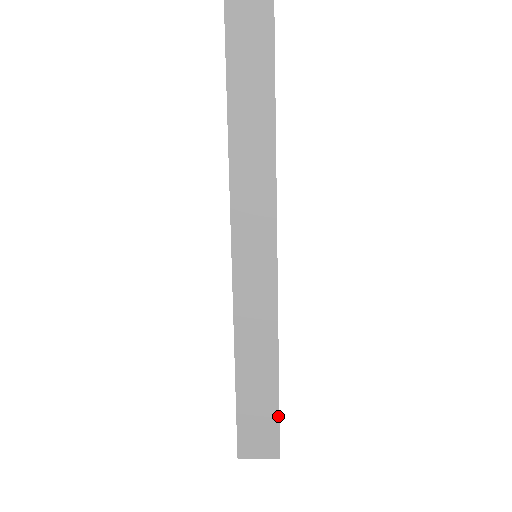
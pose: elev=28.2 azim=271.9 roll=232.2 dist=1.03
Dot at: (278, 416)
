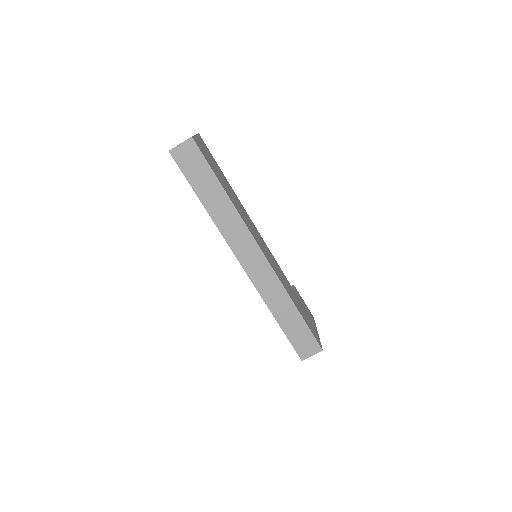
Dot at: (310, 331)
